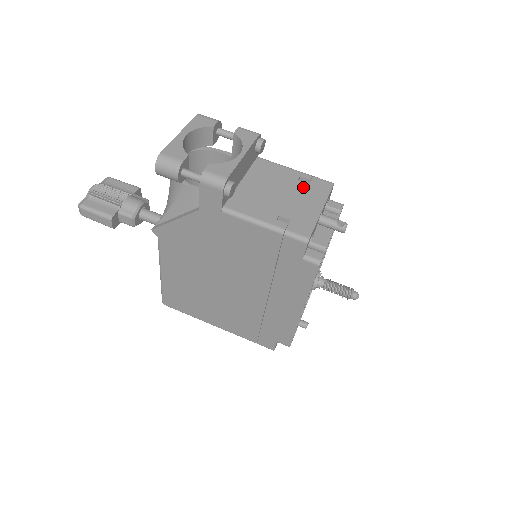
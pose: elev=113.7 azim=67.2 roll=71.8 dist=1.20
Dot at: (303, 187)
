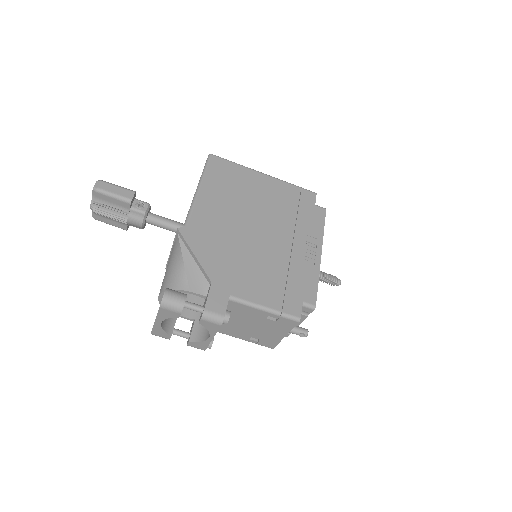
Dot at: (270, 323)
